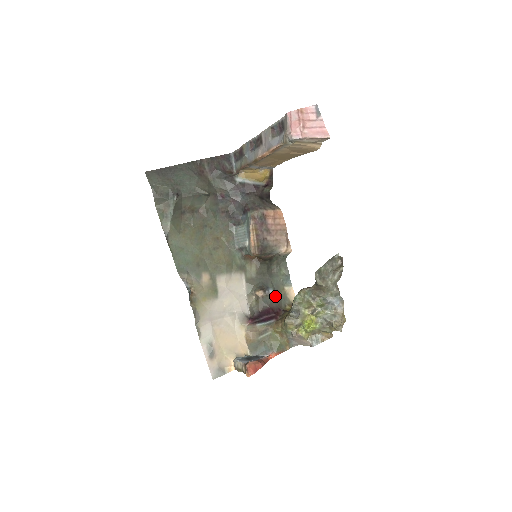
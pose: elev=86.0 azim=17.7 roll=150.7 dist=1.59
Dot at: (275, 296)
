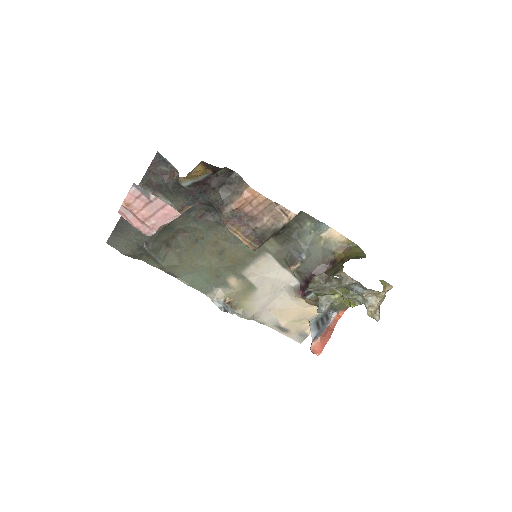
Dot at: (313, 256)
